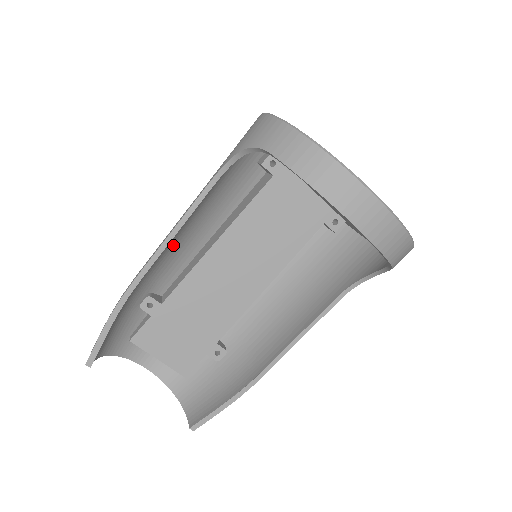
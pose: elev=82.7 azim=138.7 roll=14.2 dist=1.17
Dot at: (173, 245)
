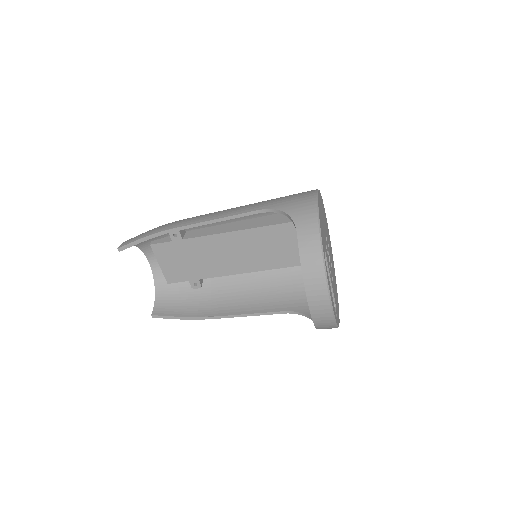
Dot at: occluded
